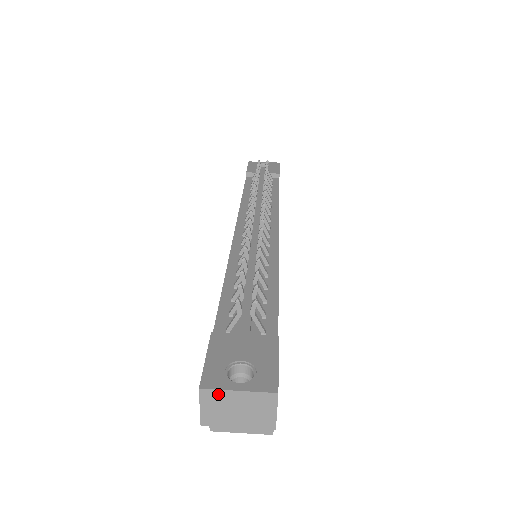
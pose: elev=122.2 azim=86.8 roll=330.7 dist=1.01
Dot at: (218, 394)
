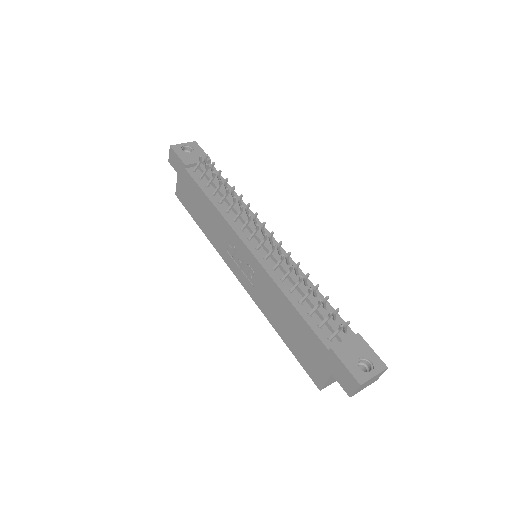
Dot at: (366, 382)
